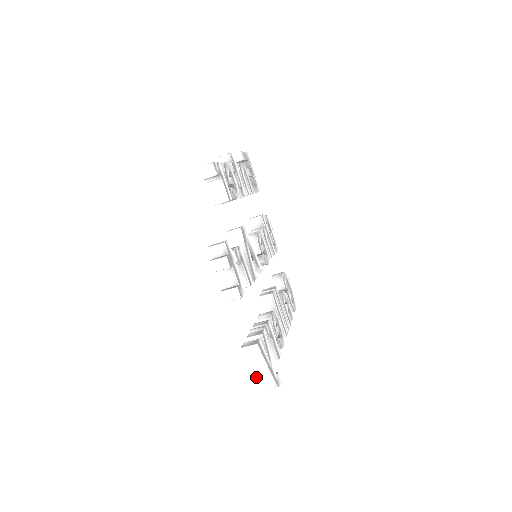
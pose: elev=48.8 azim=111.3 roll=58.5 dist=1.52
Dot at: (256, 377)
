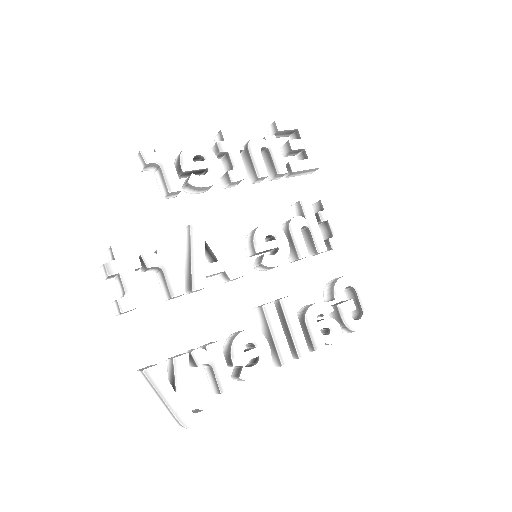
Dot at: (164, 409)
